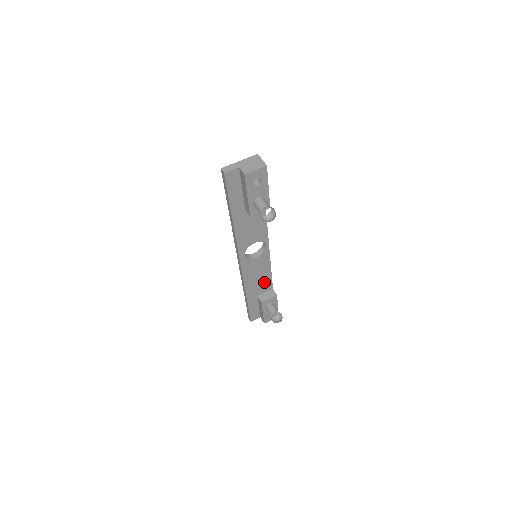
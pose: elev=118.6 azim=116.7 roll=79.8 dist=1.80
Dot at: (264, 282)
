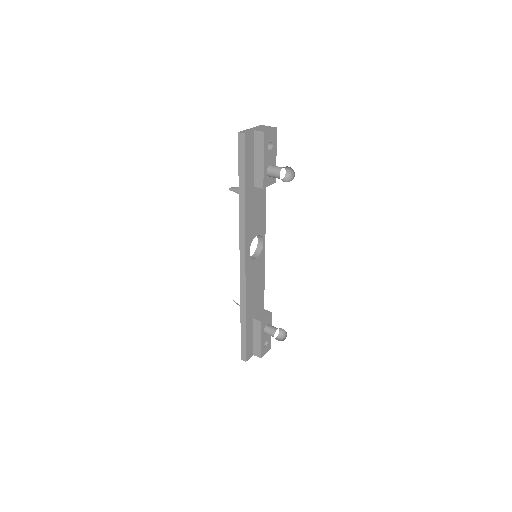
Dot at: (259, 298)
